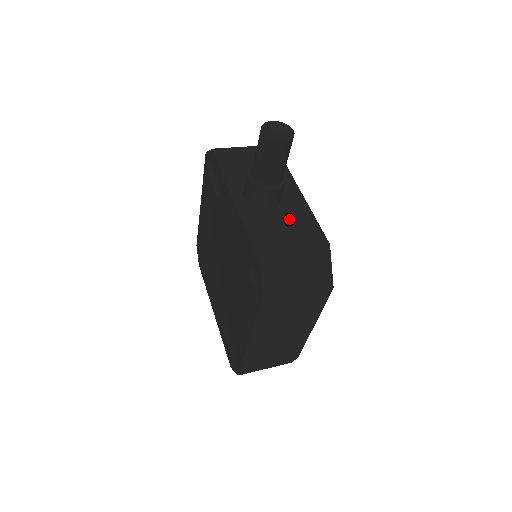
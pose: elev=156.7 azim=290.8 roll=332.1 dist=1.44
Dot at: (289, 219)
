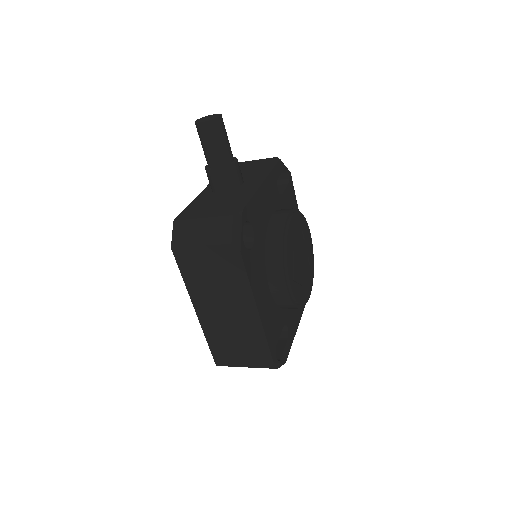
Dot at: (230, 197)
